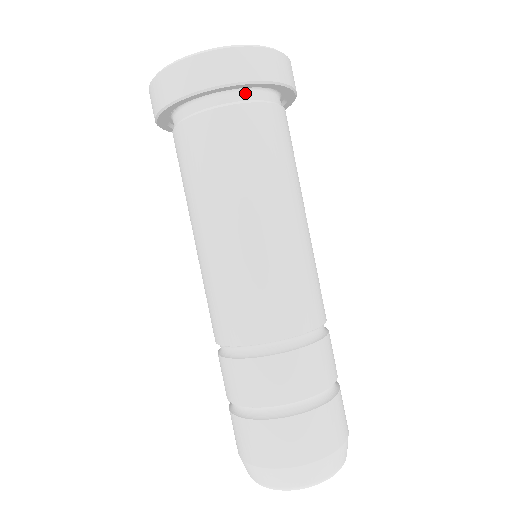
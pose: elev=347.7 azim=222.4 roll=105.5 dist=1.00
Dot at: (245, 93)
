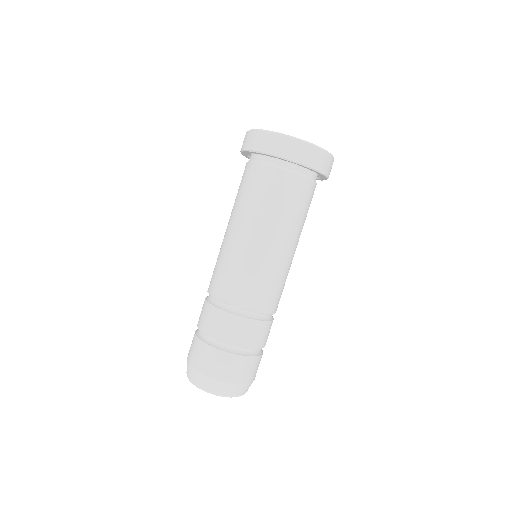
Dot at: (301, 168)
